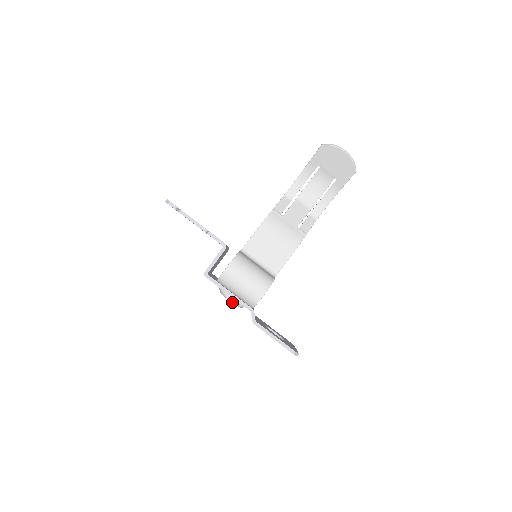
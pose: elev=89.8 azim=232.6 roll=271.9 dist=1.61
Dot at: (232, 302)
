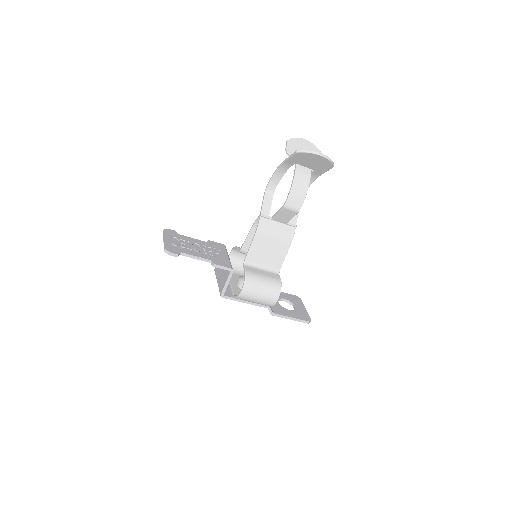
Dot at: occluded
